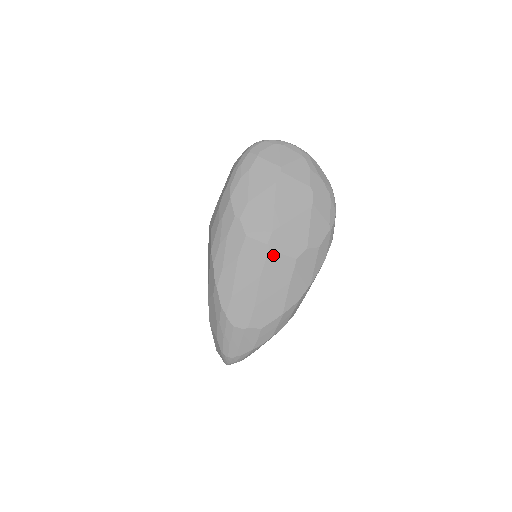
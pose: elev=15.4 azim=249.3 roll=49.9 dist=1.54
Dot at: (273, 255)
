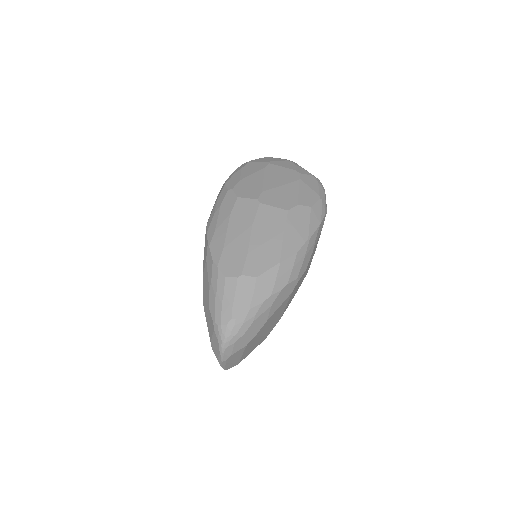
Dot at: (264, 207)
